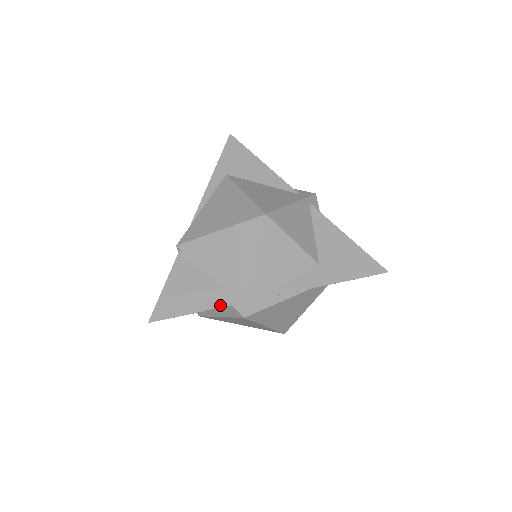
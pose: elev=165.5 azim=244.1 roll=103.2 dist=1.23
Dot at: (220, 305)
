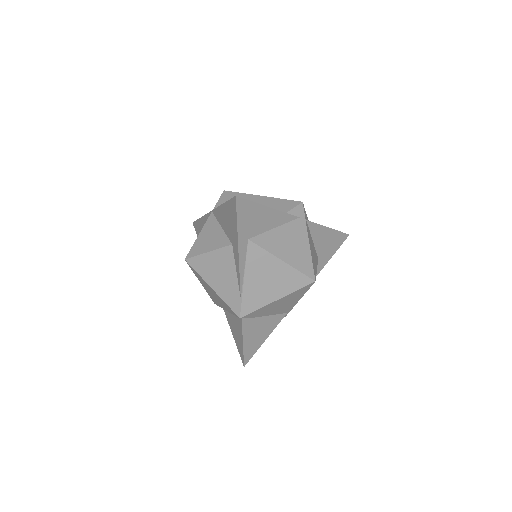
Dot at: (276, 325)
